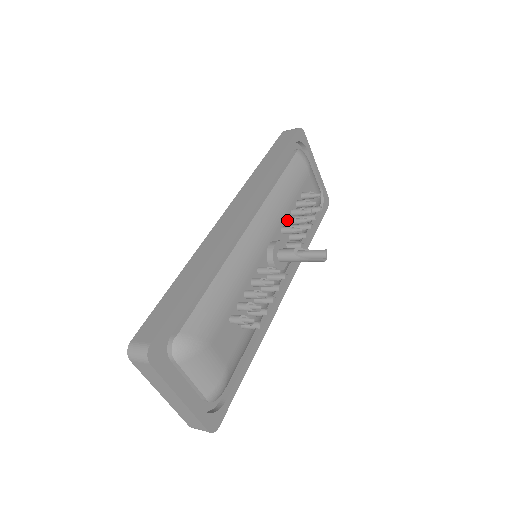
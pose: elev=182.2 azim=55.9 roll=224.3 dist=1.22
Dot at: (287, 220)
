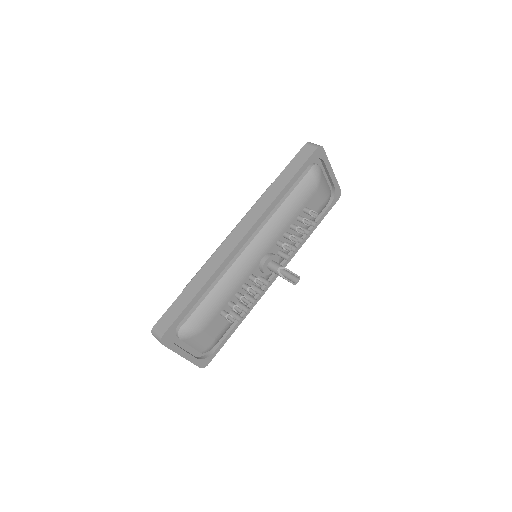
Dot at: (284, 235)
